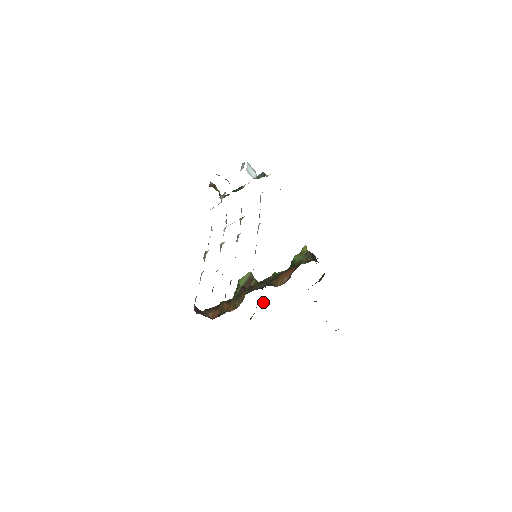
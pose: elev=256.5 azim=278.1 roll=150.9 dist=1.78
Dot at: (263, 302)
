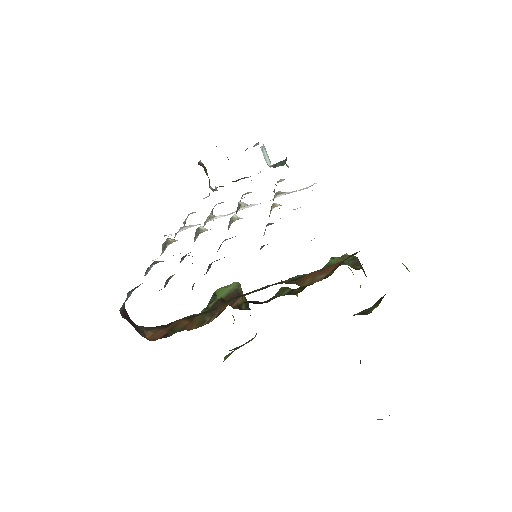
Dot at: occluded
